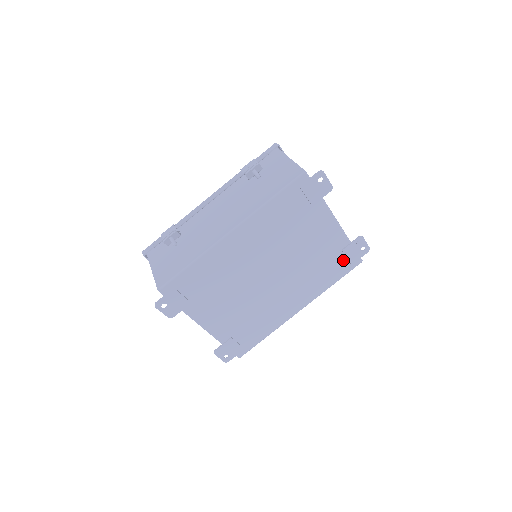
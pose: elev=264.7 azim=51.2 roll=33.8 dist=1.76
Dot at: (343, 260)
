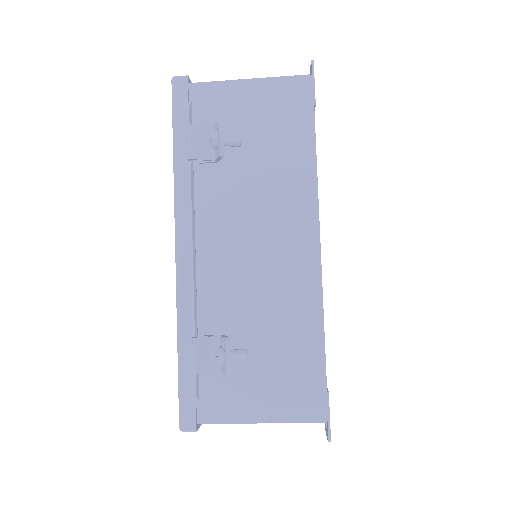
Dot at: occluded
